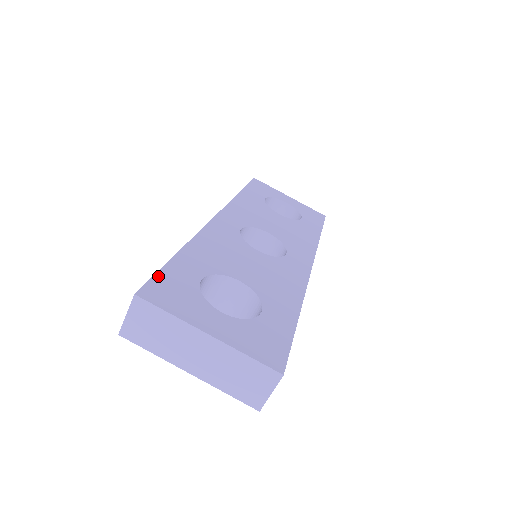
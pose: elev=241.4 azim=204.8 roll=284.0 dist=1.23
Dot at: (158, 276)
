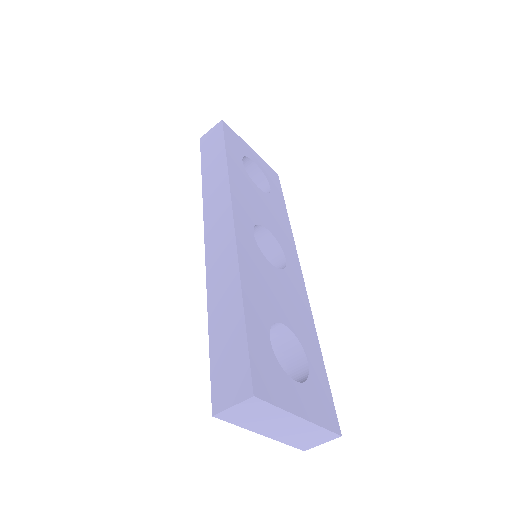
Dot at: (252, 355)
